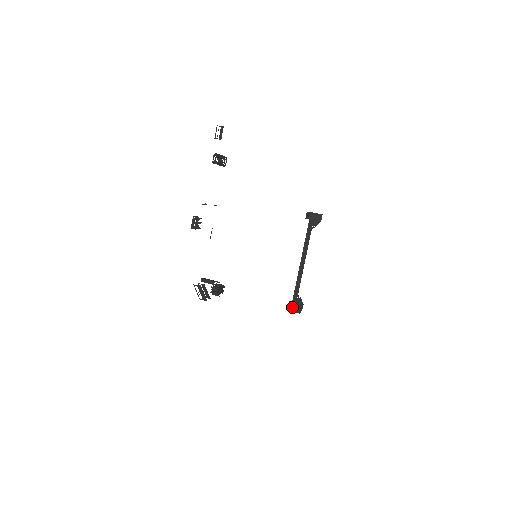
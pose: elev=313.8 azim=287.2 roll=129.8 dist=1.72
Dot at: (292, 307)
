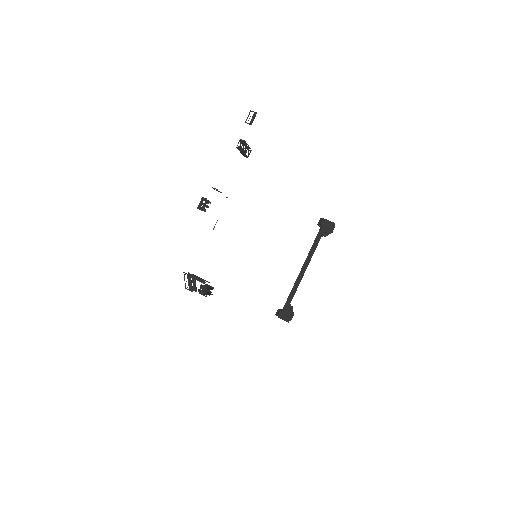
Dot at: (281, 313)
